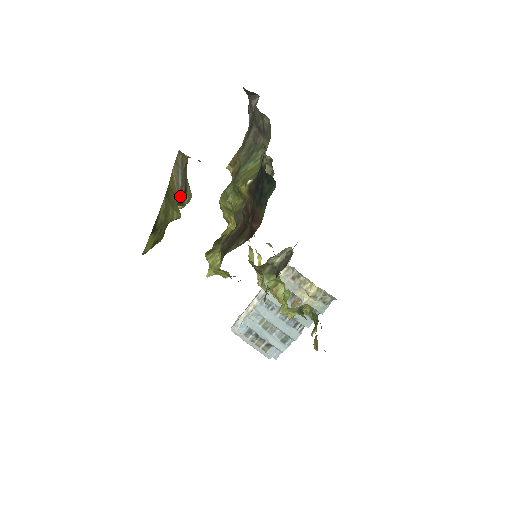
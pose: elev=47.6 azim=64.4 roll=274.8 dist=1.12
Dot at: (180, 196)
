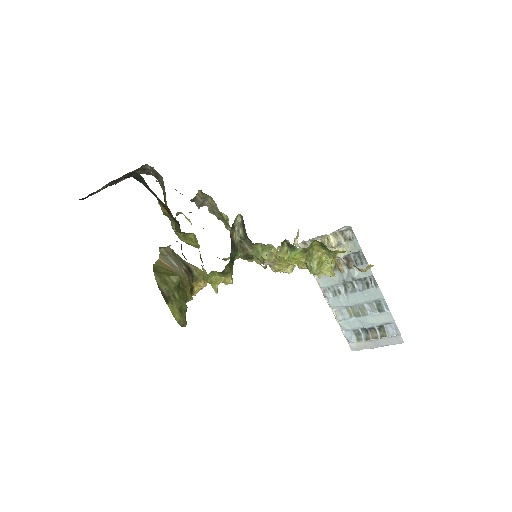
Dot at: (185, 273)
